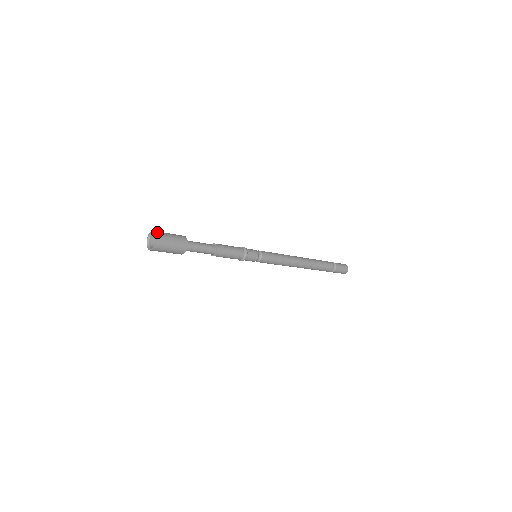
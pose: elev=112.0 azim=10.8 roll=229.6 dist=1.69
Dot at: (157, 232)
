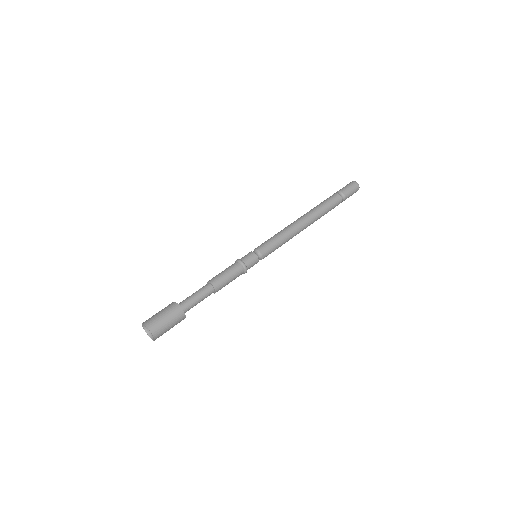
Dot at: (147, 324)
